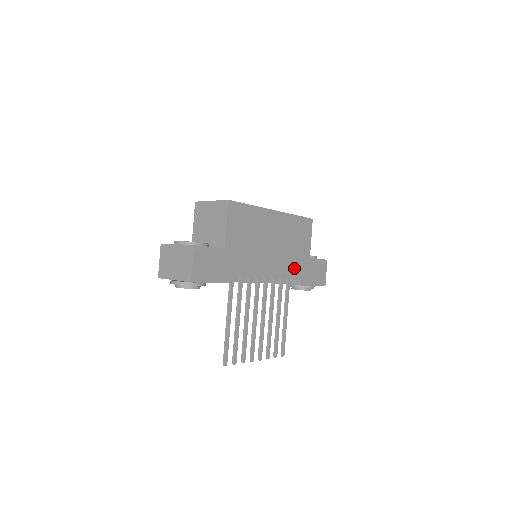
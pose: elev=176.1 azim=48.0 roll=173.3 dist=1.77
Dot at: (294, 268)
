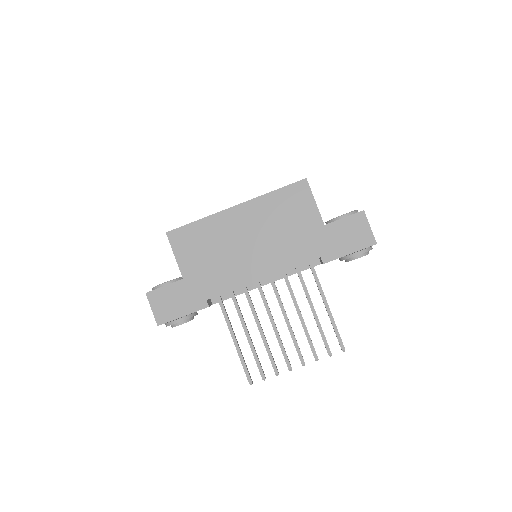
Dot at: (300, 250)
